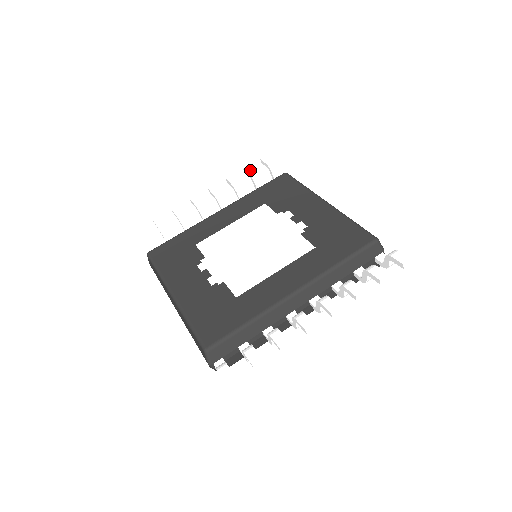
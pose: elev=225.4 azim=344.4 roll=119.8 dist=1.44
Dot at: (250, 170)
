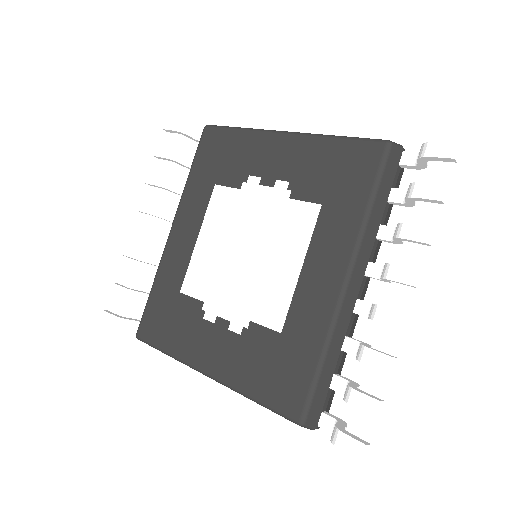
Dot at: (163, 152)
